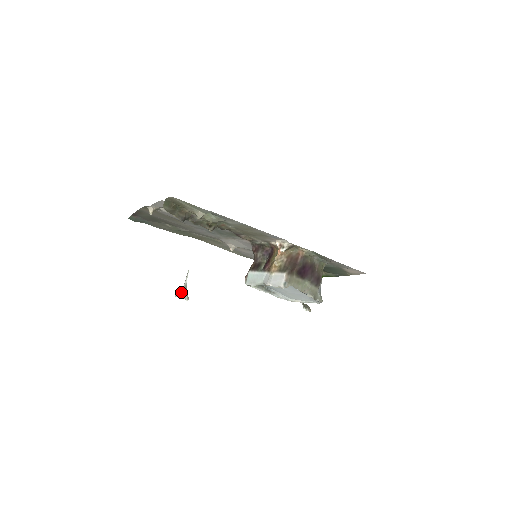
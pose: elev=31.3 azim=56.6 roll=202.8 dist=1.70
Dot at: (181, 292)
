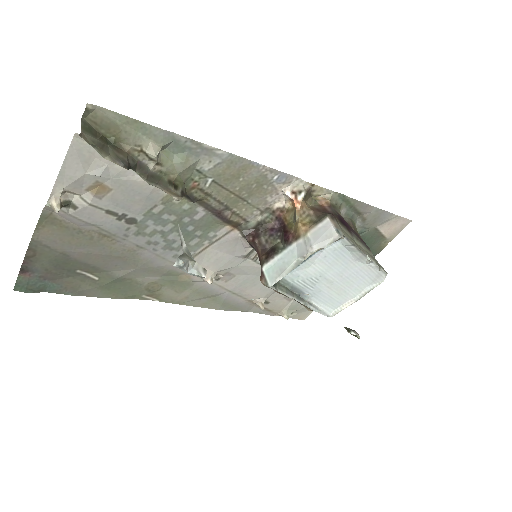
Dot at: (186, 258)
